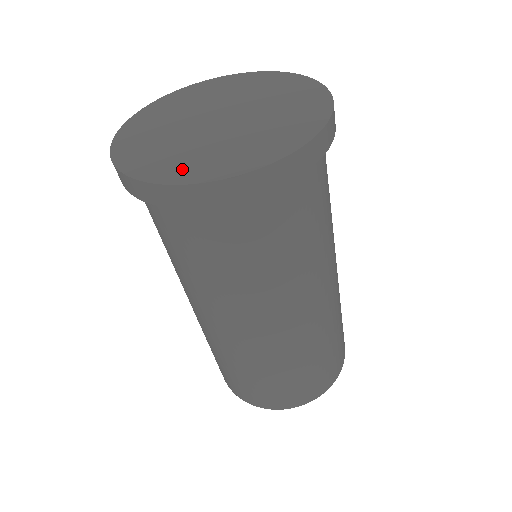
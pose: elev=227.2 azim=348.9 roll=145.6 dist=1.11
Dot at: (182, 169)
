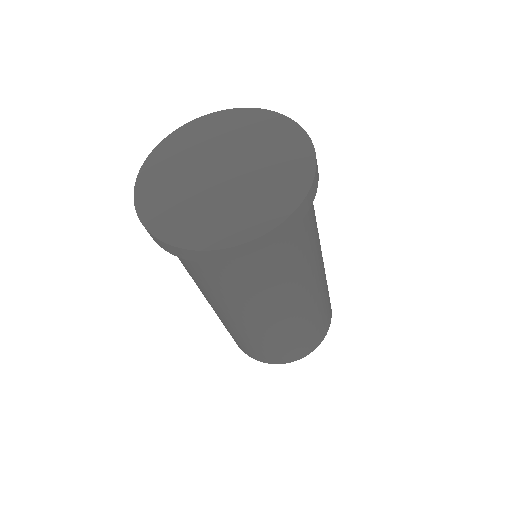
Dot at: (187, 231)
